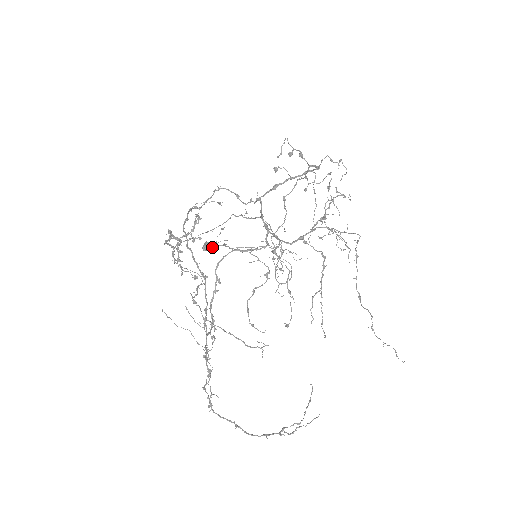
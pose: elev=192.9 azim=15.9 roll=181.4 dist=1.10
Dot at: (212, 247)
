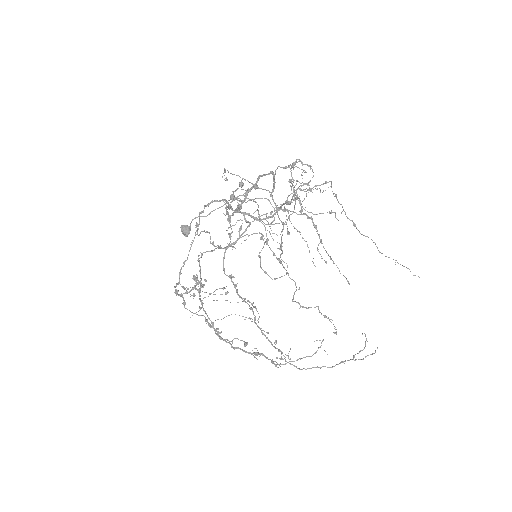
Dot at: (190, 228)
